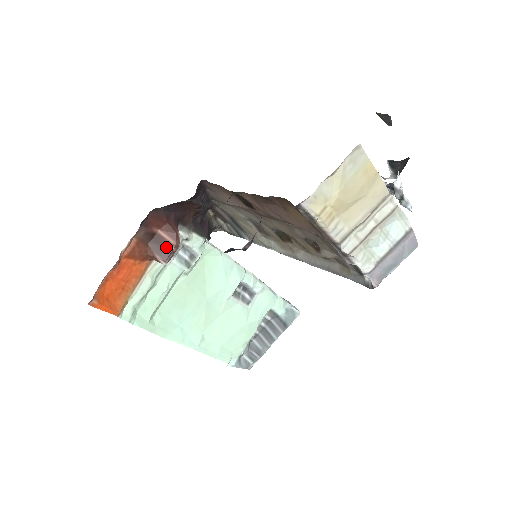
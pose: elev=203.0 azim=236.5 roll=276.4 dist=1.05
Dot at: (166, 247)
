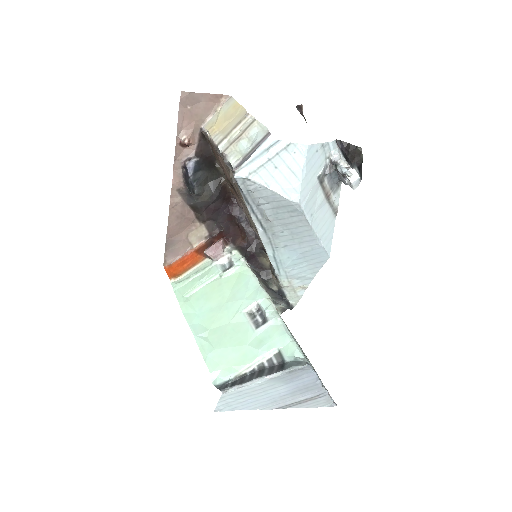
Dot at: occluded
